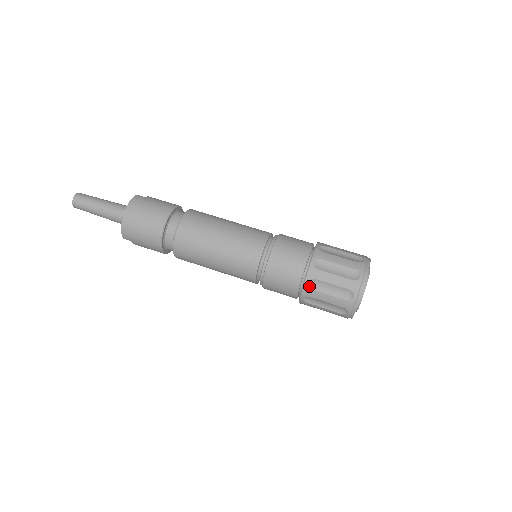
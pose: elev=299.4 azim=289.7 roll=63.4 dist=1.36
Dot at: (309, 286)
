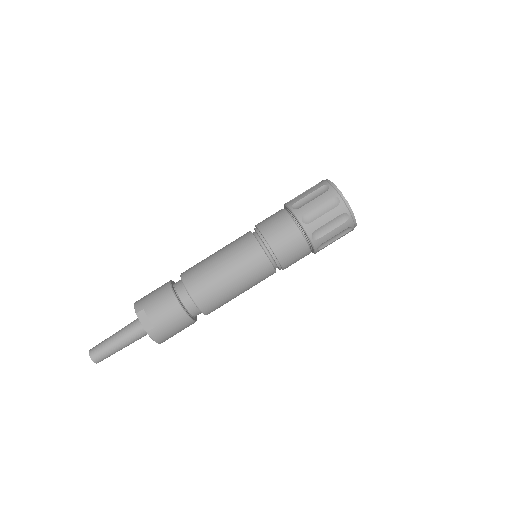
Dot at: occluded
